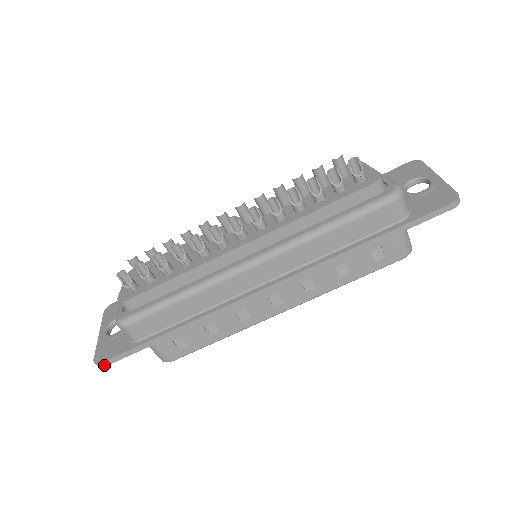
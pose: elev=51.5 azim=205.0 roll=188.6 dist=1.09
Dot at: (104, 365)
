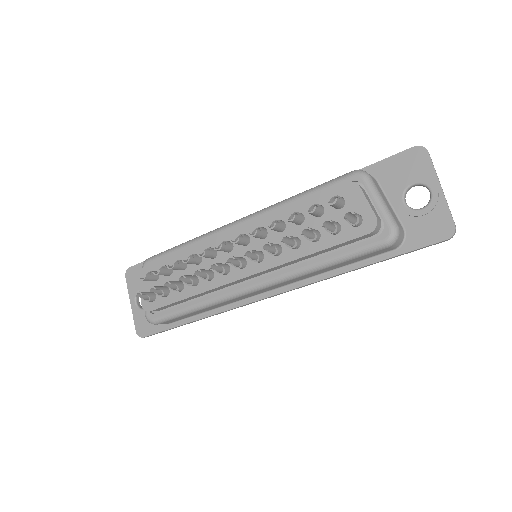
Dot at: occluded
